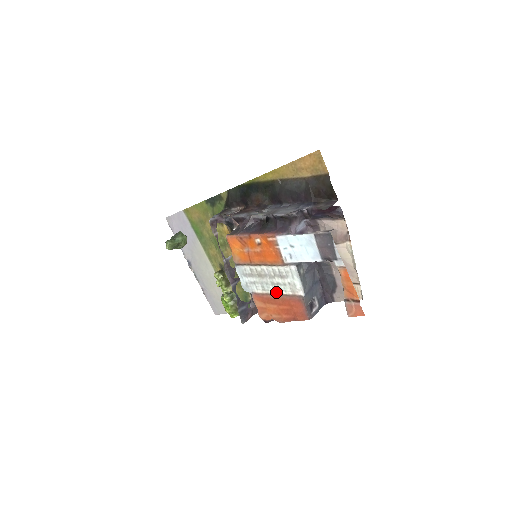
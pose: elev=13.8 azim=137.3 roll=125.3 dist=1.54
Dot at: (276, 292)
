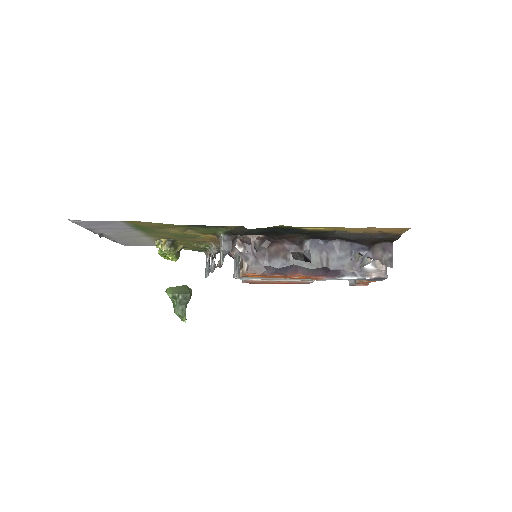
Dot at: (281, 281)
